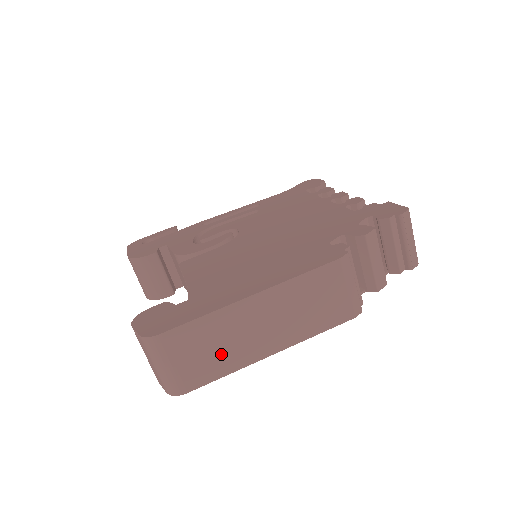
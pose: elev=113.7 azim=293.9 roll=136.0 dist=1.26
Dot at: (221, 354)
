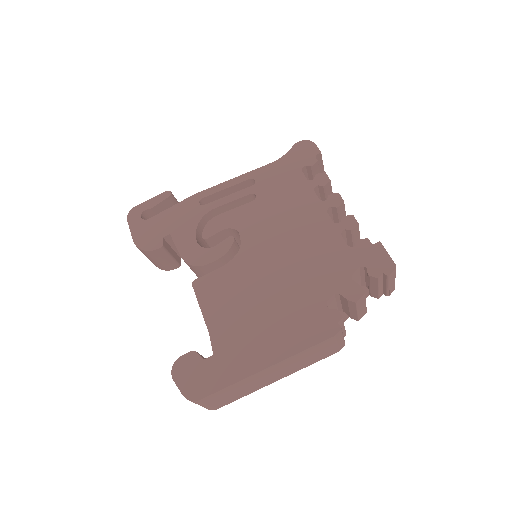
Dot at: (242, 392)
